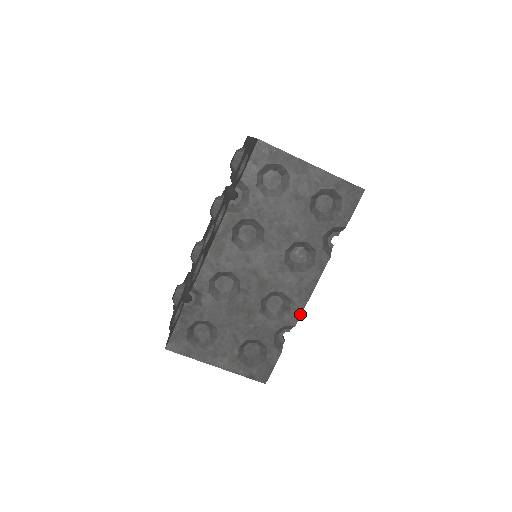
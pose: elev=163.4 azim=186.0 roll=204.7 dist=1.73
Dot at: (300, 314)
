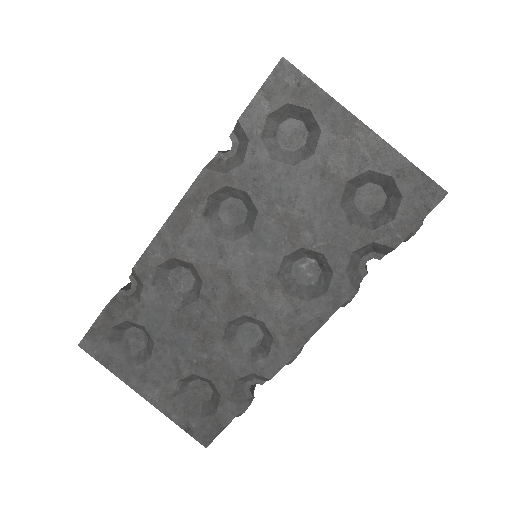
Dot at: (283, 364)
